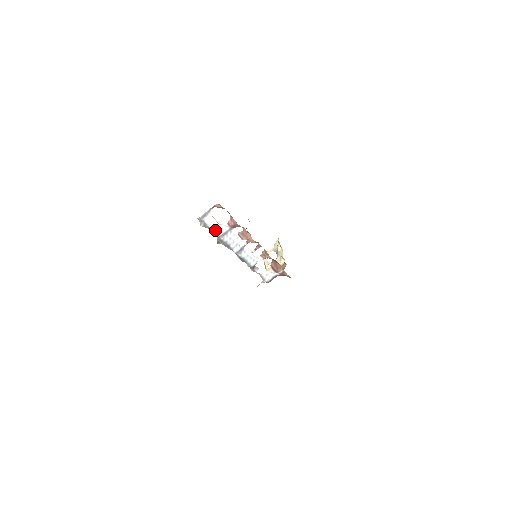
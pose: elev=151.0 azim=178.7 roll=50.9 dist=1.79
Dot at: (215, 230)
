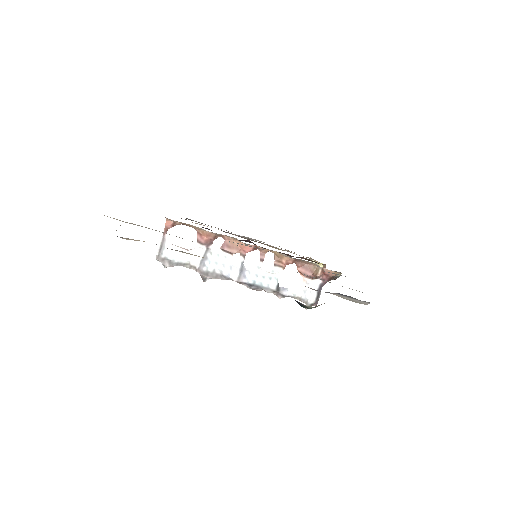
Dot at: (188, 262)
